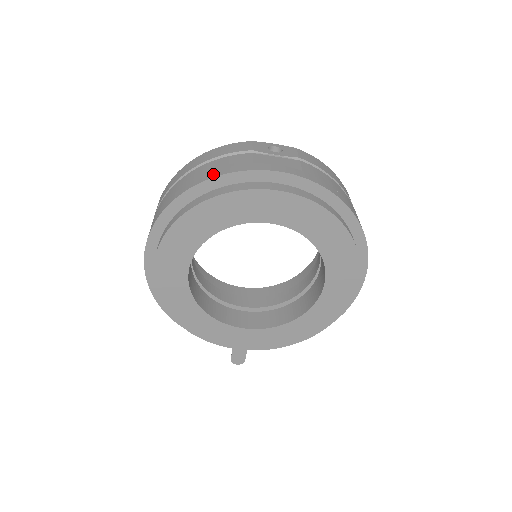
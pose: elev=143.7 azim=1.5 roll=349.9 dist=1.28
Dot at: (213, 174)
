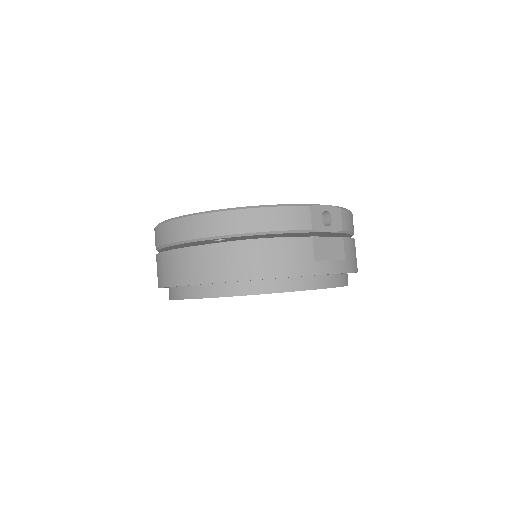
Dot at: (280, 271)
